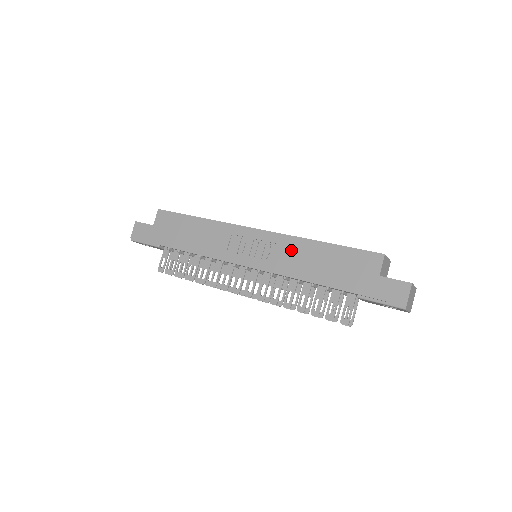
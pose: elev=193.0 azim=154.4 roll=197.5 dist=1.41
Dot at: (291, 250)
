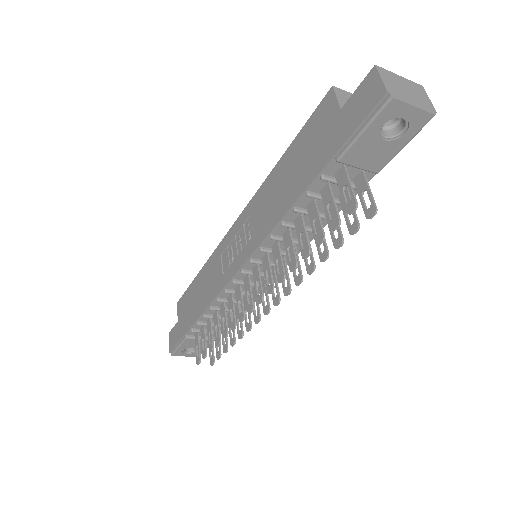
Dot at: (262, 203)
